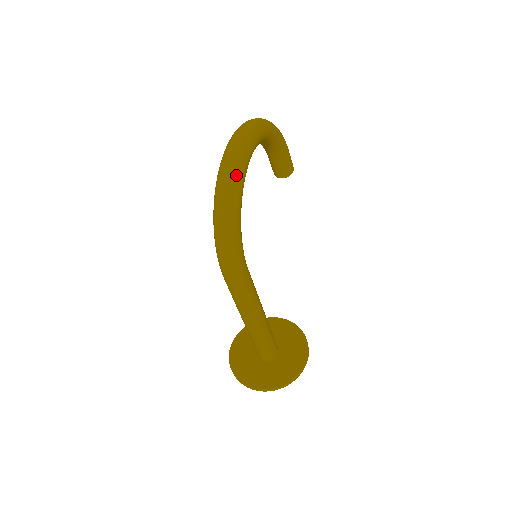
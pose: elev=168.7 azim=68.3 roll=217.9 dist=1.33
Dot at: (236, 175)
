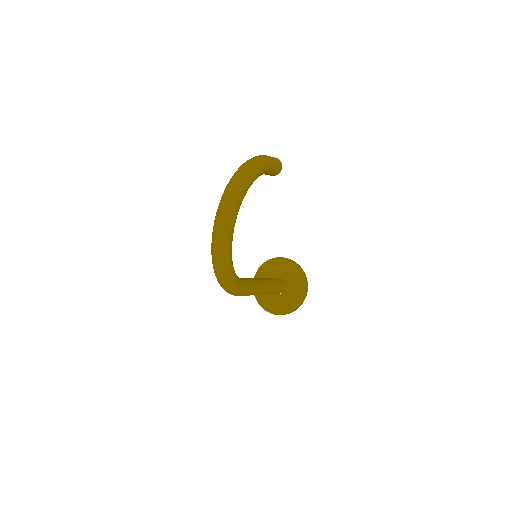
Dot at: (224, 254)
